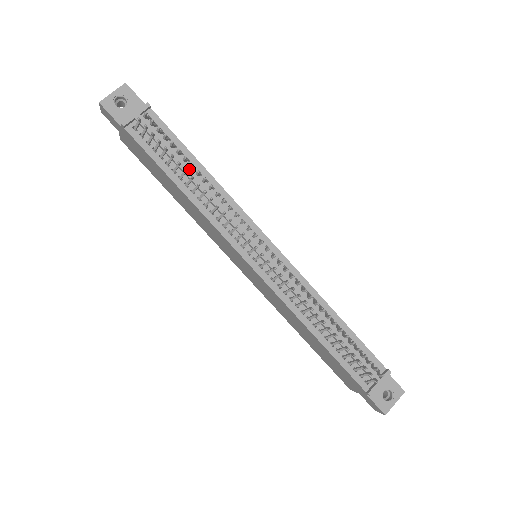
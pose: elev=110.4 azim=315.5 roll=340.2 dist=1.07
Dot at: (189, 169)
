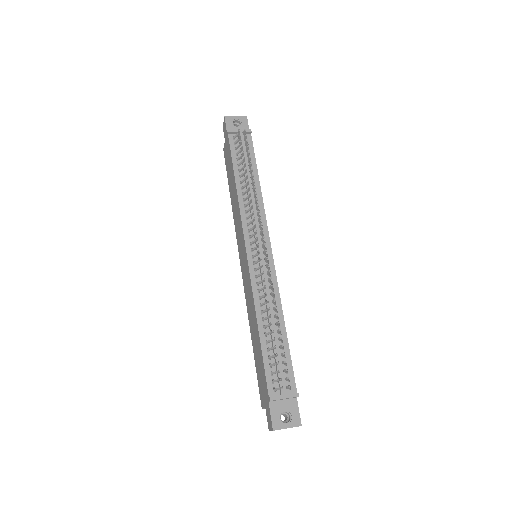
Dot at: (249, 174)
